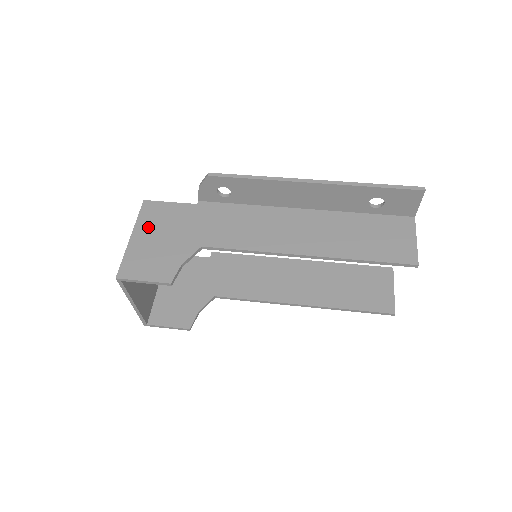
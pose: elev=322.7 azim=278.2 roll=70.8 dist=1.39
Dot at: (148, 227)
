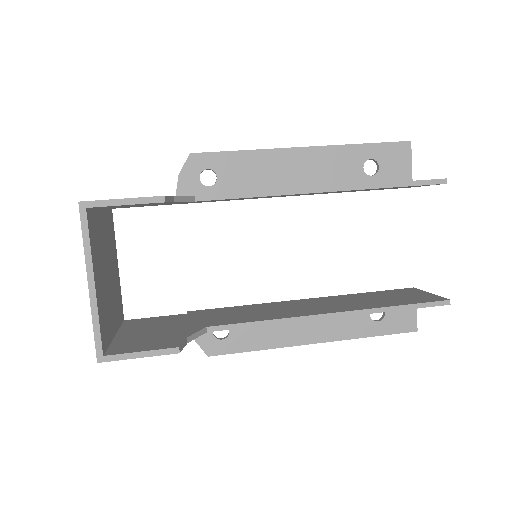
Dot at: occluded
